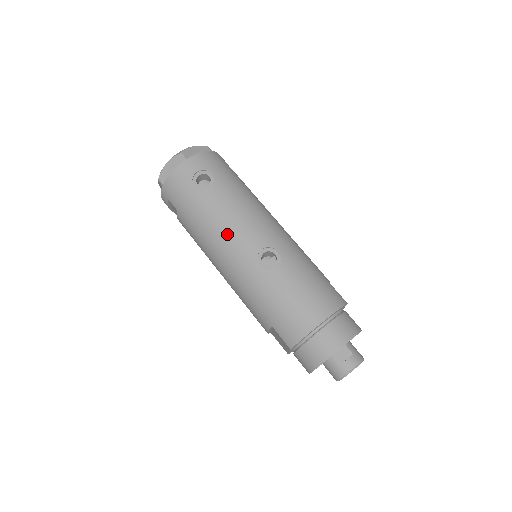
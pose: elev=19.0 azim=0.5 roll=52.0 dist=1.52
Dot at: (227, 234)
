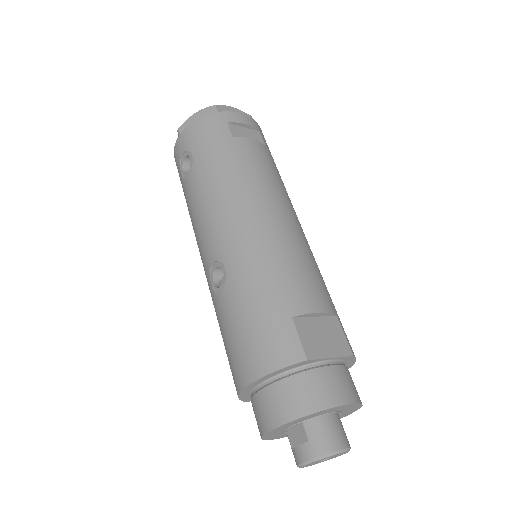
Dot at: (196, 238)
